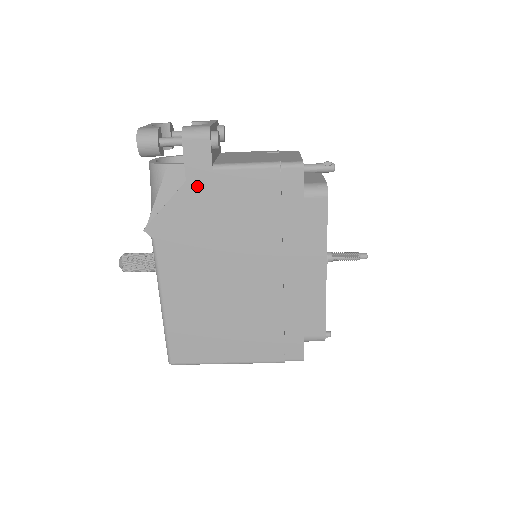
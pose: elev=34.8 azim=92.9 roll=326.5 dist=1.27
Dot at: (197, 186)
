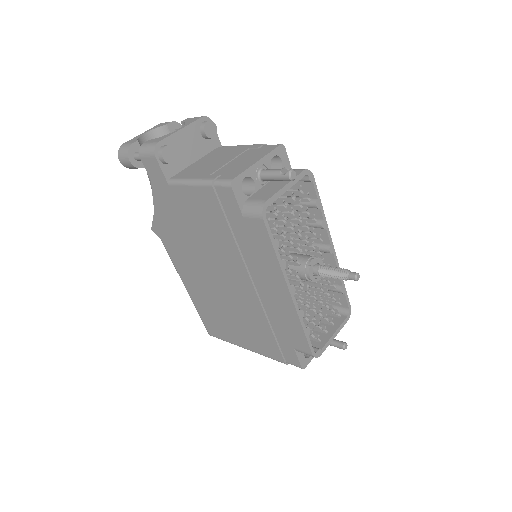
Dot at: (165, 198)
